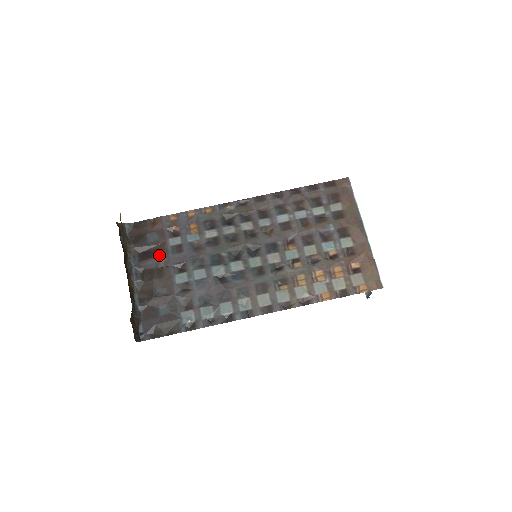
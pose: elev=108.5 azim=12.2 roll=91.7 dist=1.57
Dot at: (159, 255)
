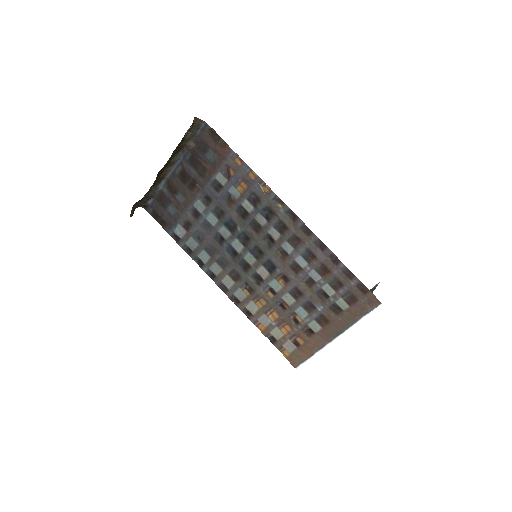
Dot at: (202, 174)
